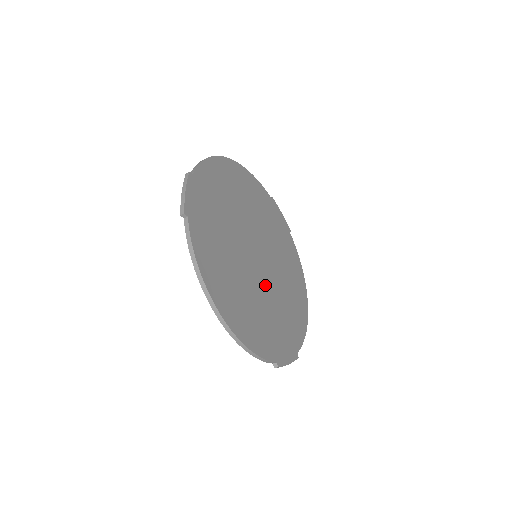
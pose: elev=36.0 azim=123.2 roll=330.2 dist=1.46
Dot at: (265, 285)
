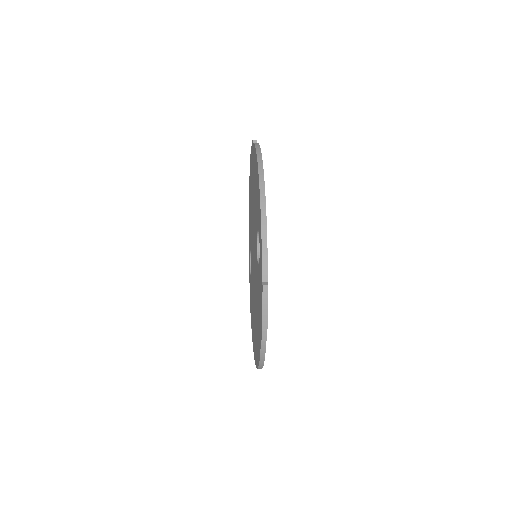
Dot at: occluded
